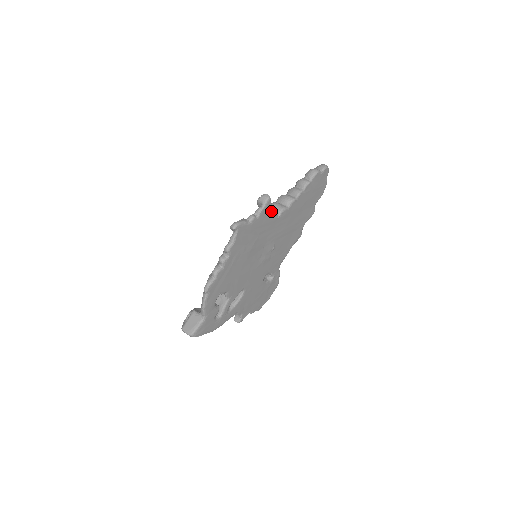
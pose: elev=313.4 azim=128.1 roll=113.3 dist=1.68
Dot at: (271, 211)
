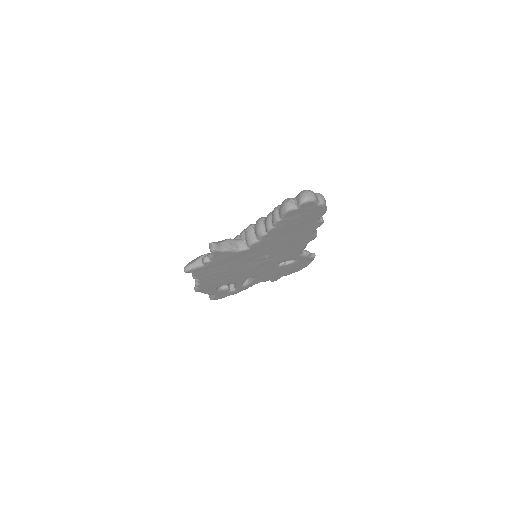
Dot at: (228, 252)
